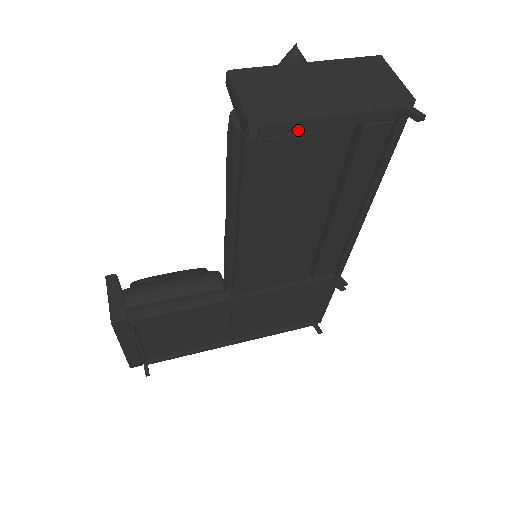
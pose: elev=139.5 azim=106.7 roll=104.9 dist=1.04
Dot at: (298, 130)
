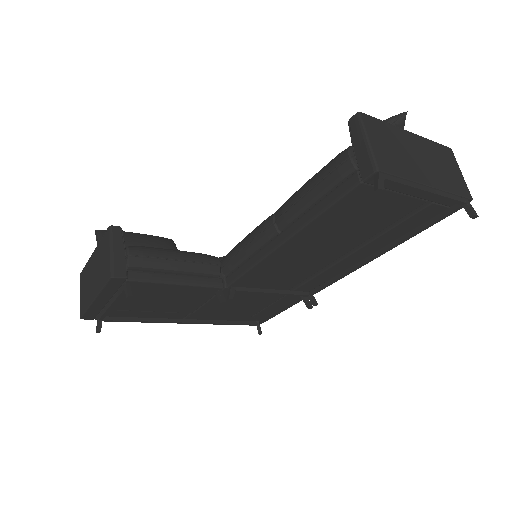
Dot at: (397, 189)
